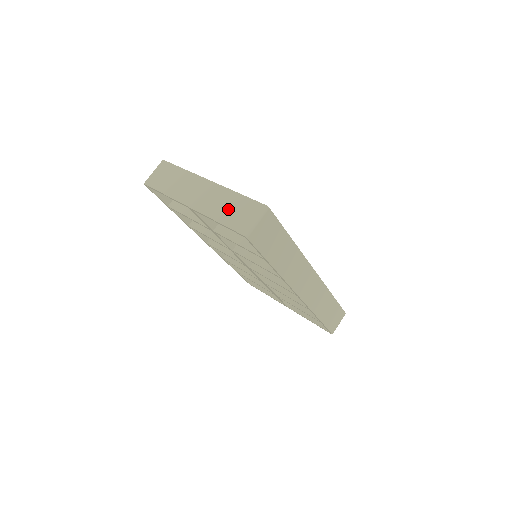
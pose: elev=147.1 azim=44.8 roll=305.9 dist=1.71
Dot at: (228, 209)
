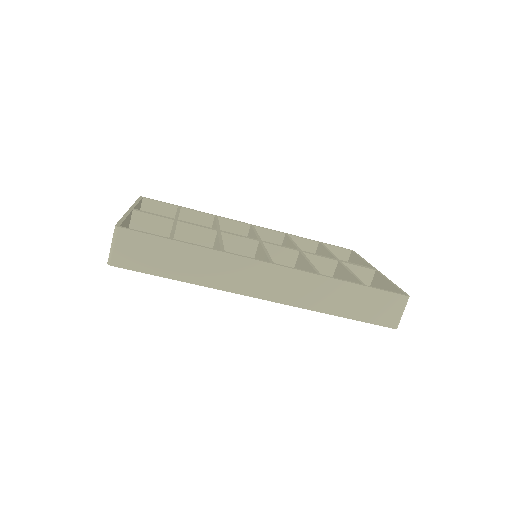
Dot at: occluded
